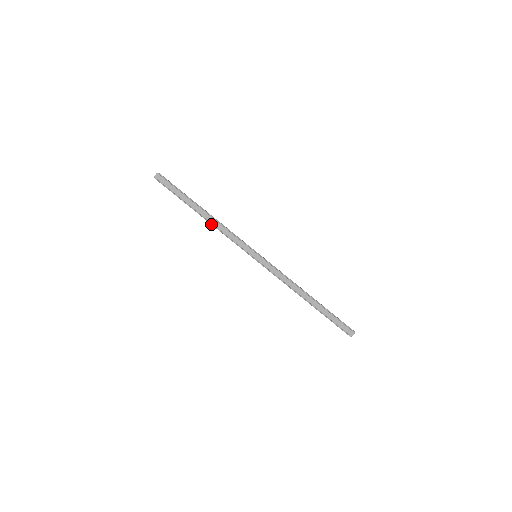
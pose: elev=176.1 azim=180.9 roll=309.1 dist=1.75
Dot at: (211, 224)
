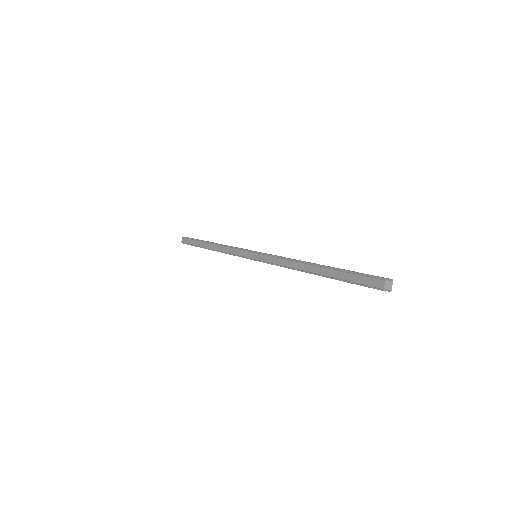
Dot at: occluded
